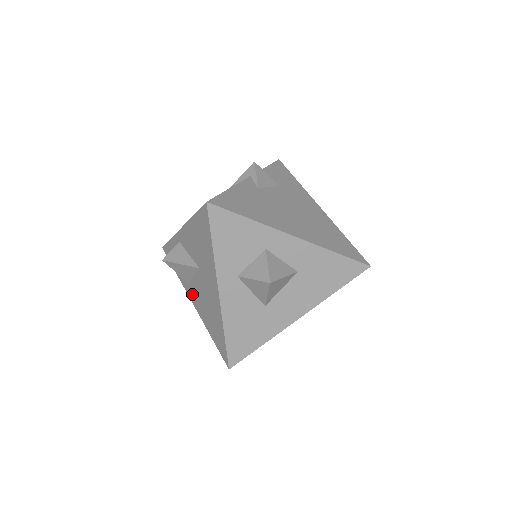
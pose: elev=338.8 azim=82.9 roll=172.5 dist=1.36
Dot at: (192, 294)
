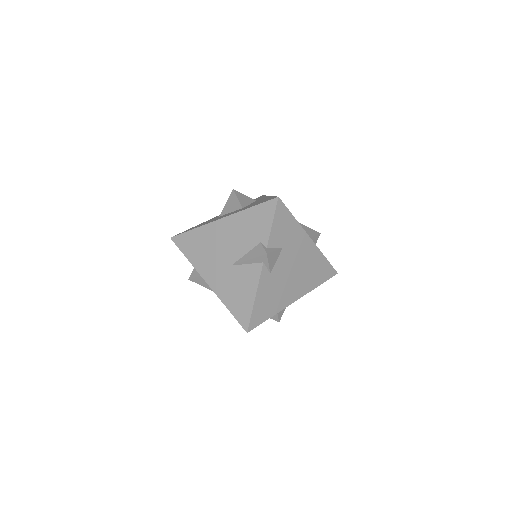
Dot at: occluded
